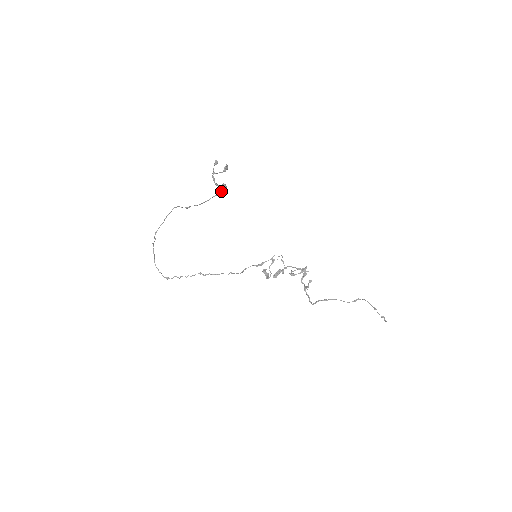
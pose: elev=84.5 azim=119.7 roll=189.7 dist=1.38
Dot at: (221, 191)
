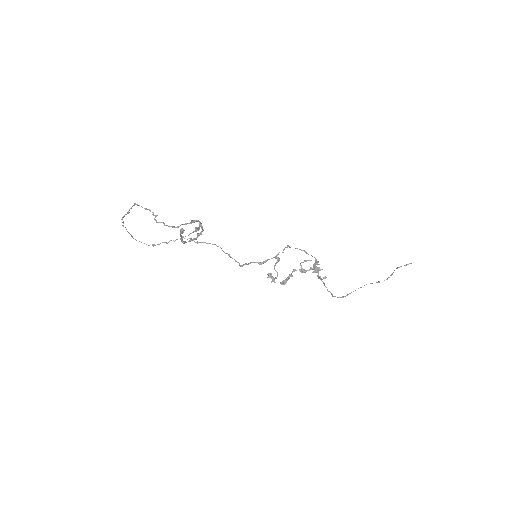
Dot at: occluded
